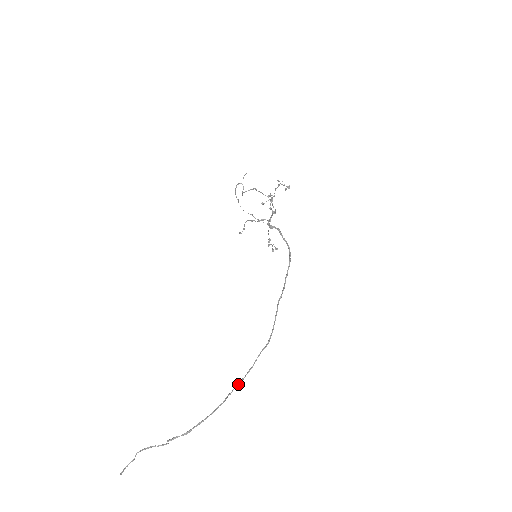
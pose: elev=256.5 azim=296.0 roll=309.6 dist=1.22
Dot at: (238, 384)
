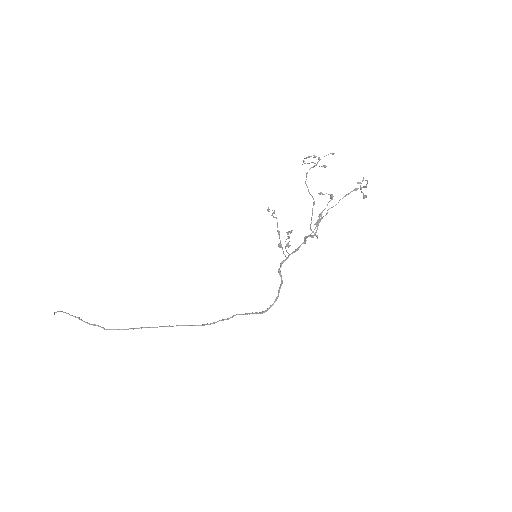
Dot at: occluded
